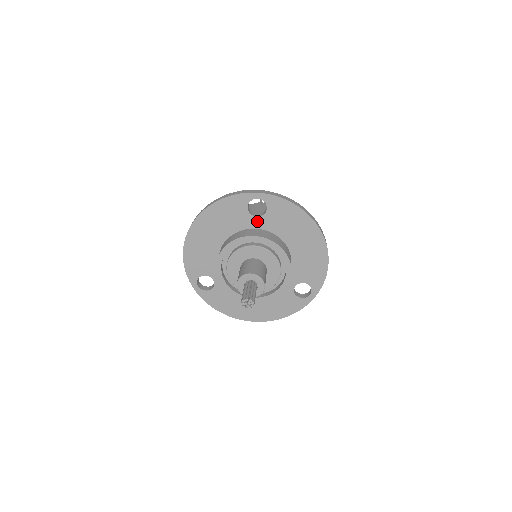
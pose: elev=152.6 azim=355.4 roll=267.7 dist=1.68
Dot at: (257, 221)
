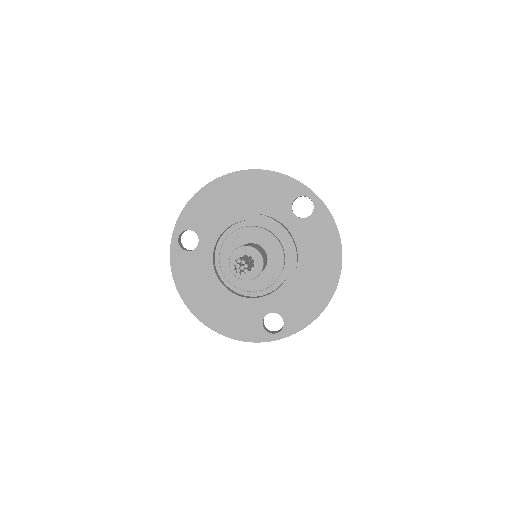
Dot at: (291, 219)
